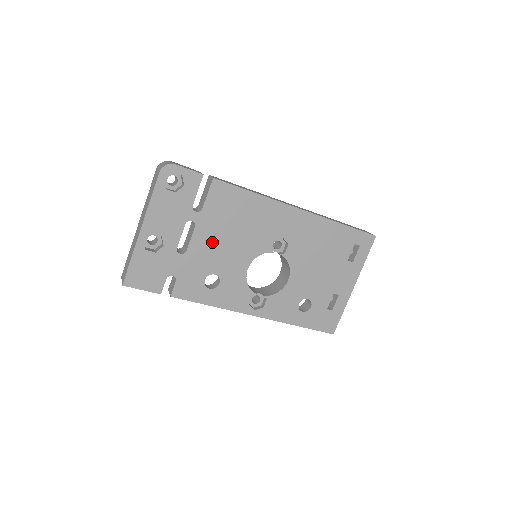
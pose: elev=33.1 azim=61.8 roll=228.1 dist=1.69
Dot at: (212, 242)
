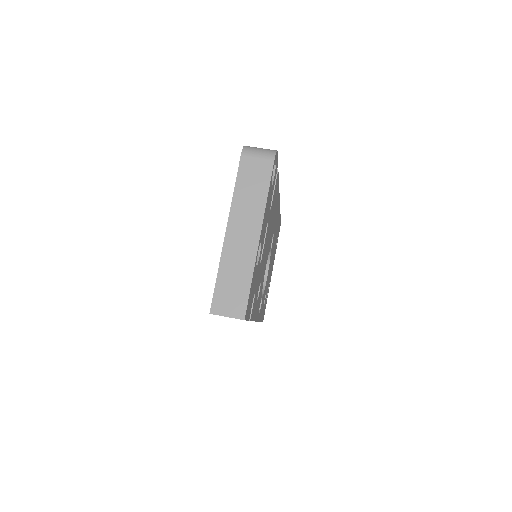
Dot at: (266, 244)
